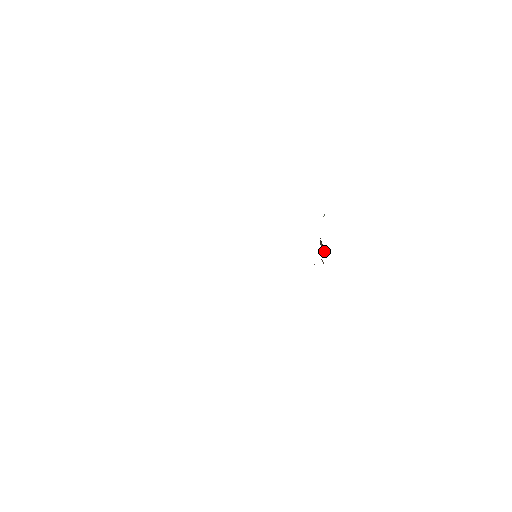
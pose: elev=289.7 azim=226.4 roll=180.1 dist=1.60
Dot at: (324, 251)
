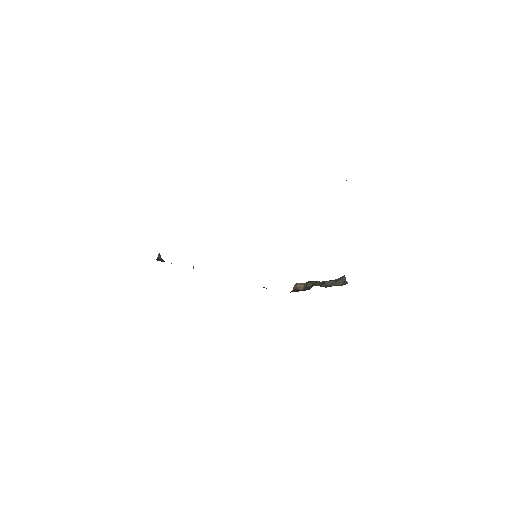
Dot at: (303, 288)
